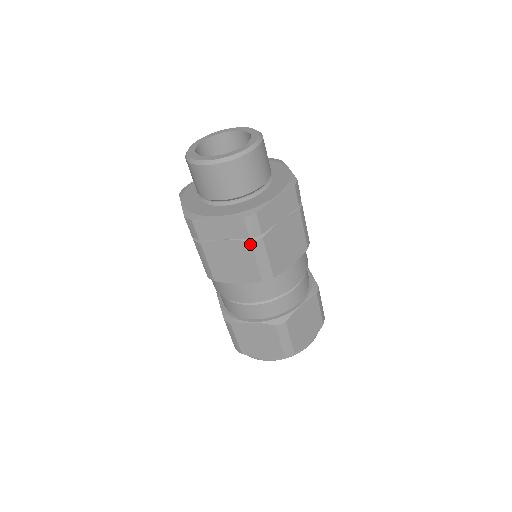
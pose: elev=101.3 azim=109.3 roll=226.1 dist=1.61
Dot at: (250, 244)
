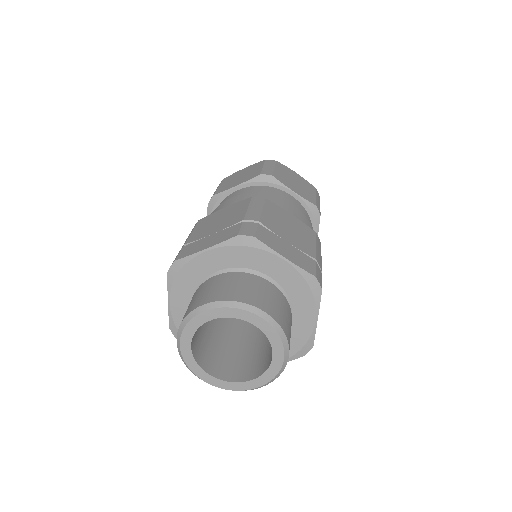
Dot at: occluded
